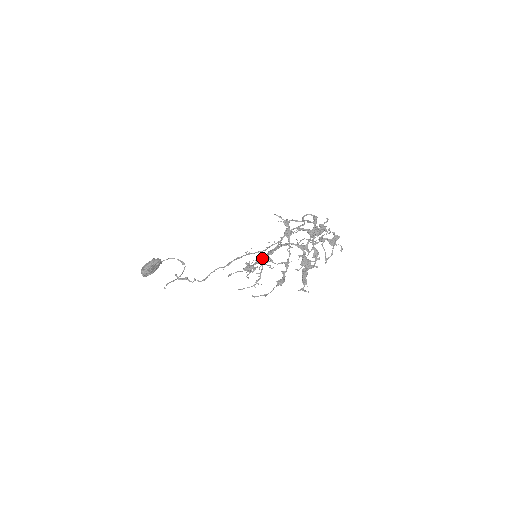
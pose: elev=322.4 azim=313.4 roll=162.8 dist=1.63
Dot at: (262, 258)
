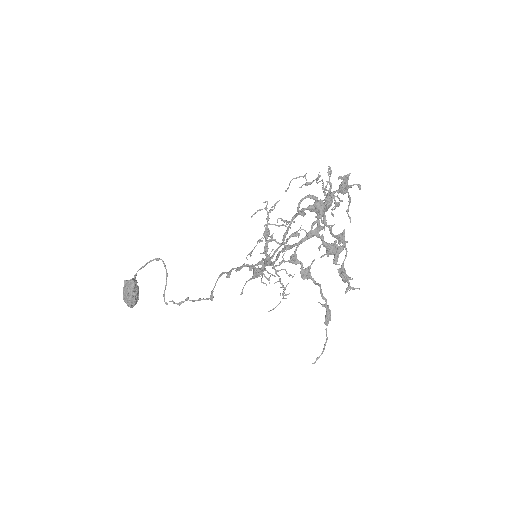
Dot at: occluded
